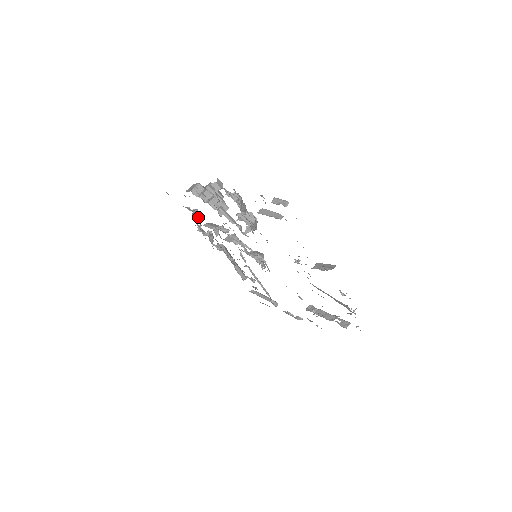
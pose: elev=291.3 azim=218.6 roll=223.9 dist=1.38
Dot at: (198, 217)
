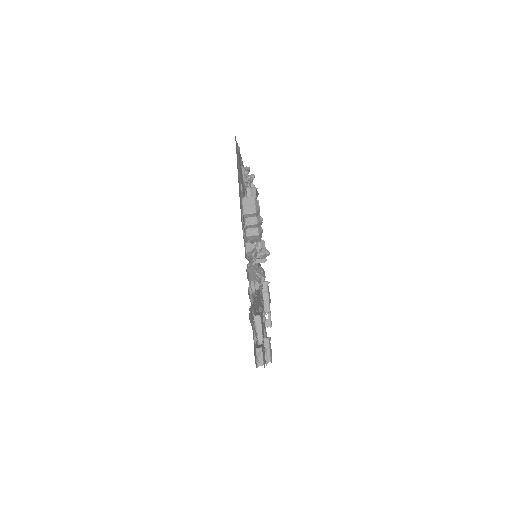
Dot at: occluded
